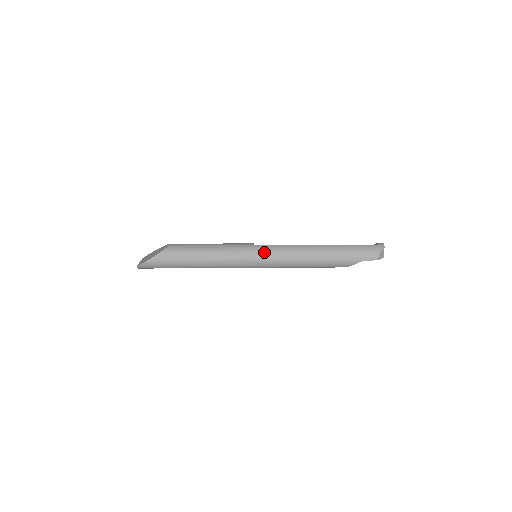
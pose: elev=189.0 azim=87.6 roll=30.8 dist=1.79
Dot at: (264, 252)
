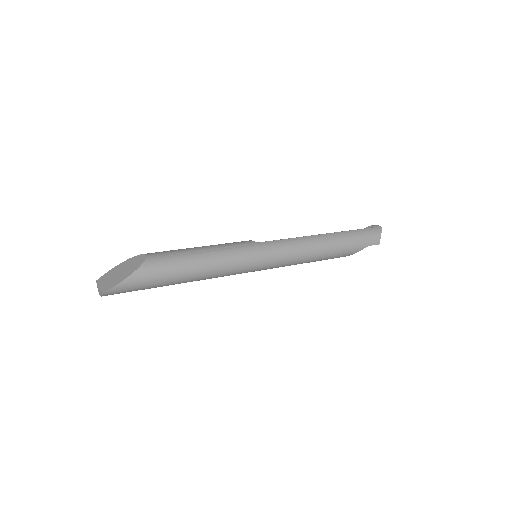
Dot at: (271, 250)
